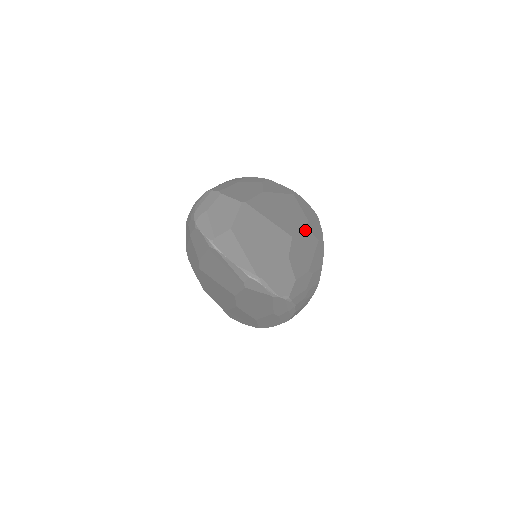
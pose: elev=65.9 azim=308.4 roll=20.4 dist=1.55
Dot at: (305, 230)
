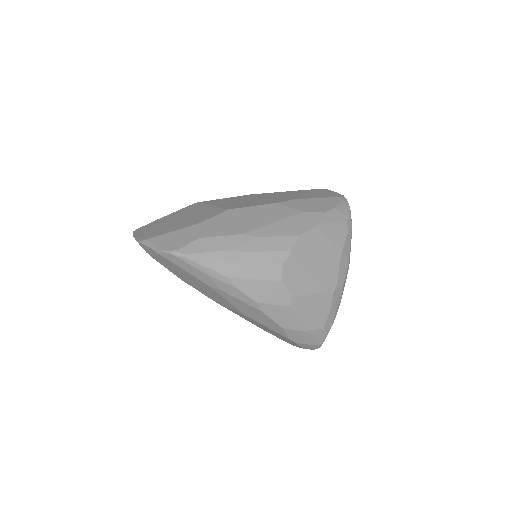
Dot at: (271, 205)
